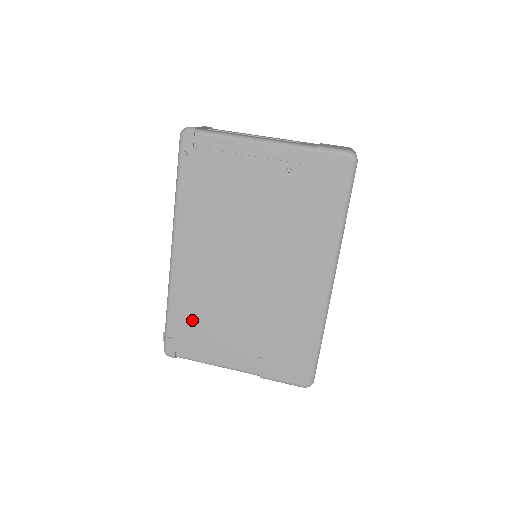
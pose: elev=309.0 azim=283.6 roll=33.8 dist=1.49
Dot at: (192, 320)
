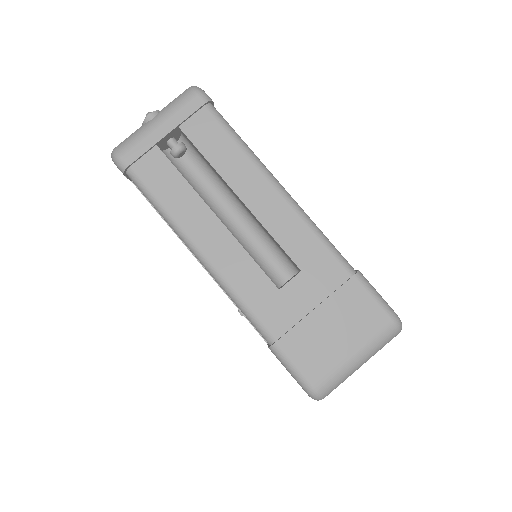
Dot at: occluded
